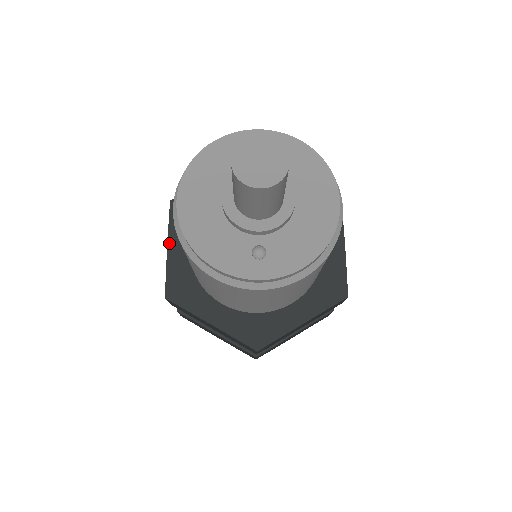
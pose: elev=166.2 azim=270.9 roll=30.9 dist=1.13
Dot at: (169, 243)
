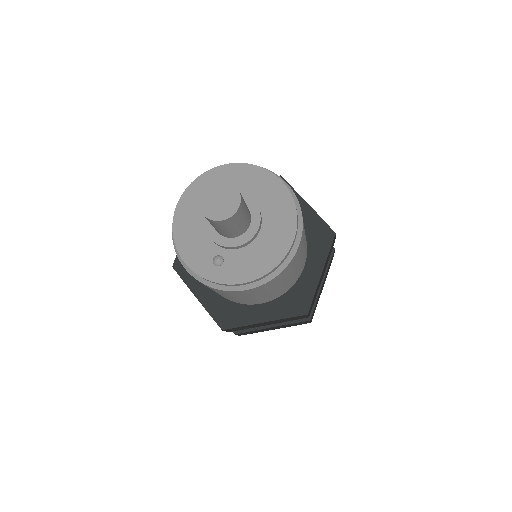
Dot at: occluded
